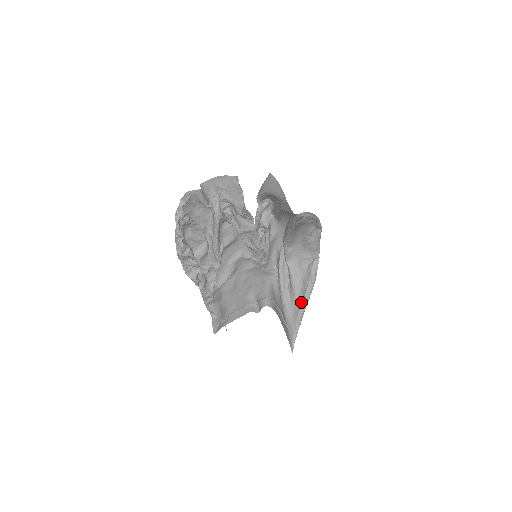
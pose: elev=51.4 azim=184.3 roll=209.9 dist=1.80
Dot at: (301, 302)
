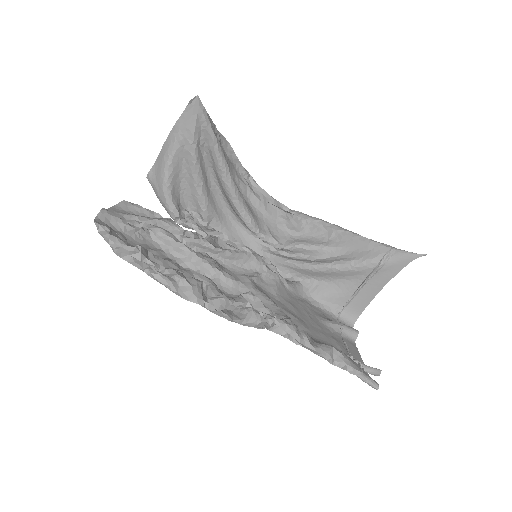
Dot at: (346, 237)
